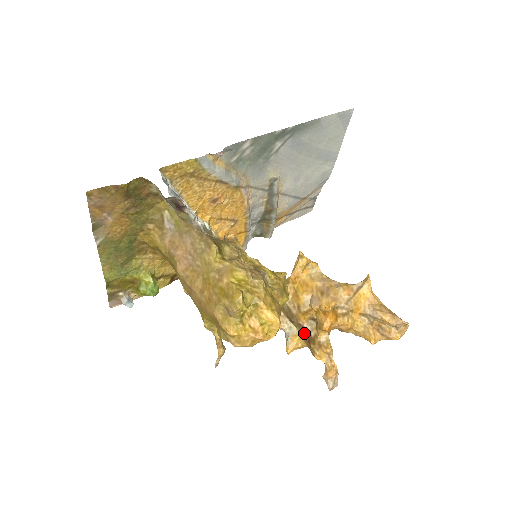
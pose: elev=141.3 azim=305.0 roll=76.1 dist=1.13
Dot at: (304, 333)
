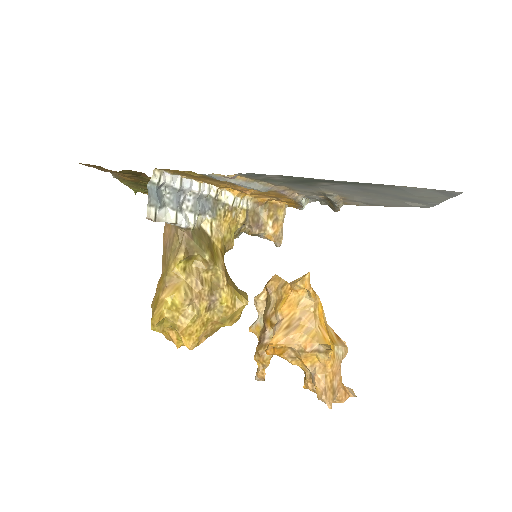
Dot at: (262, 334)
